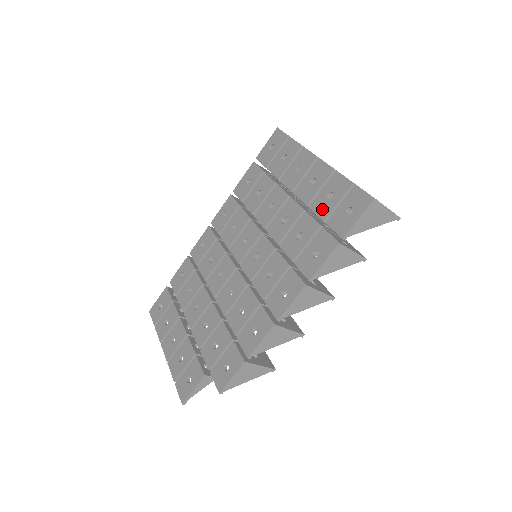
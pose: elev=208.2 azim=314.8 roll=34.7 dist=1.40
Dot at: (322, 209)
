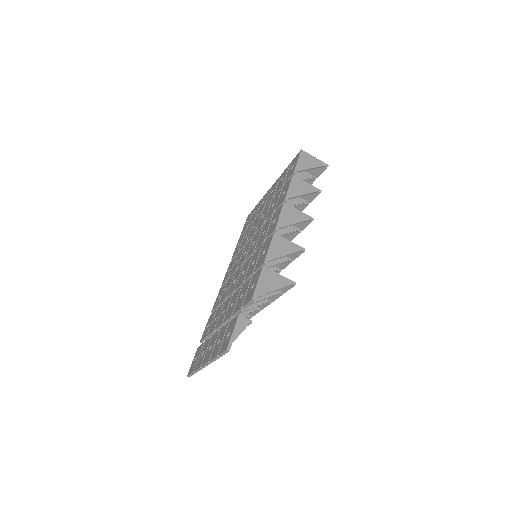
Dot at: (280, 186)
